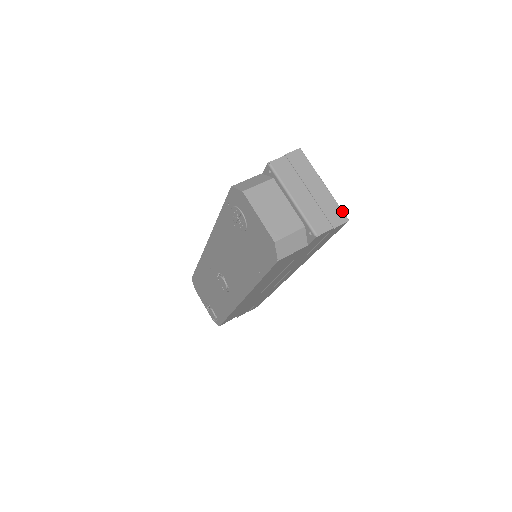
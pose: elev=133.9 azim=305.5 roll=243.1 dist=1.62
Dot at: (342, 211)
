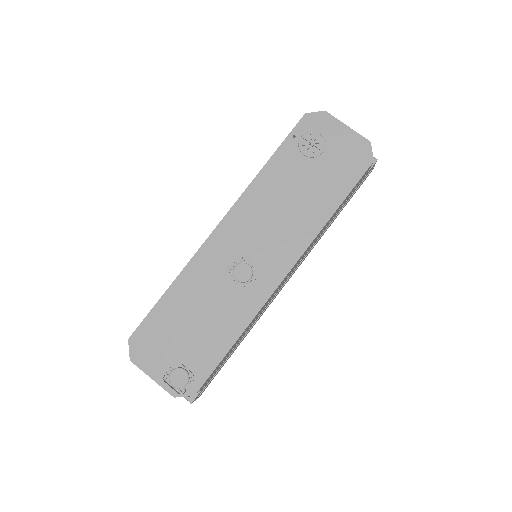
Dot at: occluded
